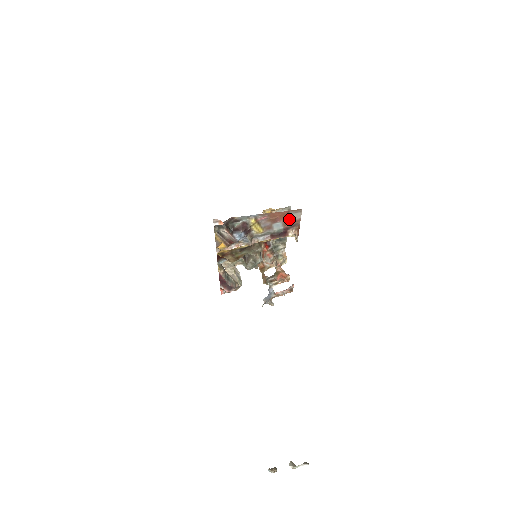
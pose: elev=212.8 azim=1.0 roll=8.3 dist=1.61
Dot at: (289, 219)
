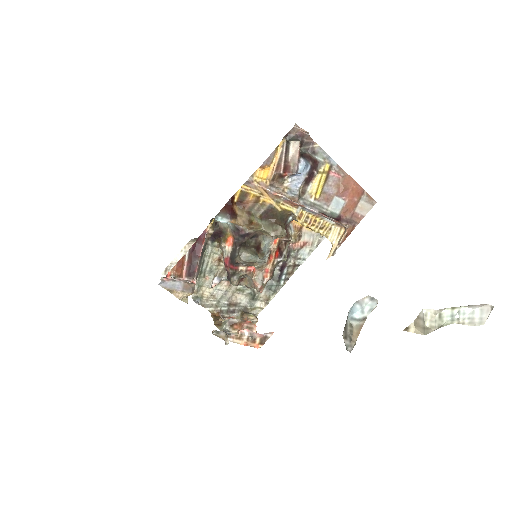
Dot at: (354, 206)
